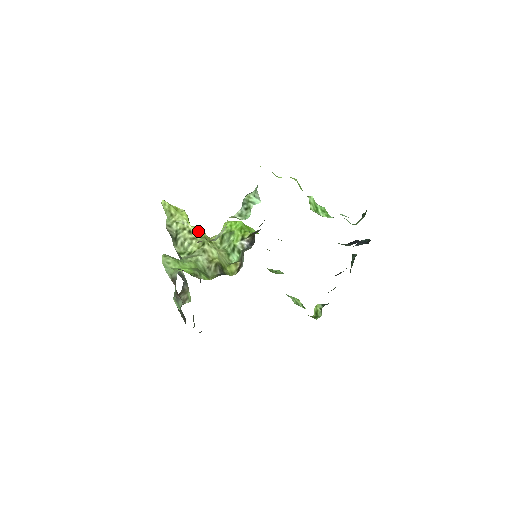
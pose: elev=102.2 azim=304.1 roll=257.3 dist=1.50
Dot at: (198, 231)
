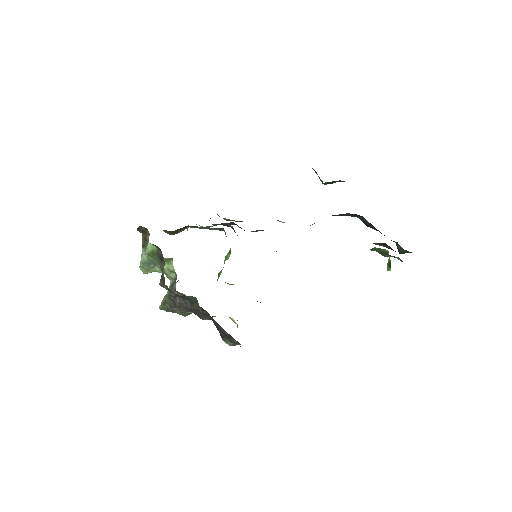
Dot at: occluded
